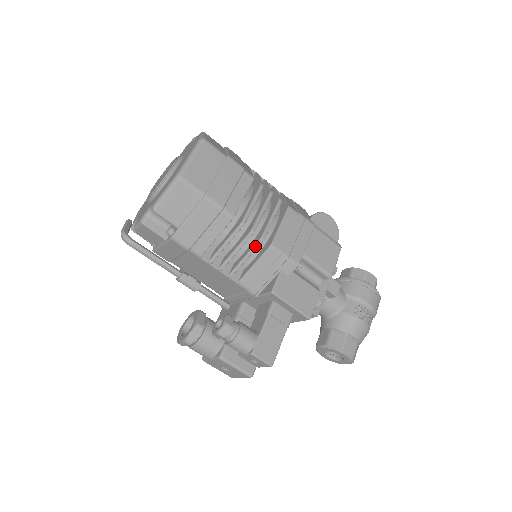
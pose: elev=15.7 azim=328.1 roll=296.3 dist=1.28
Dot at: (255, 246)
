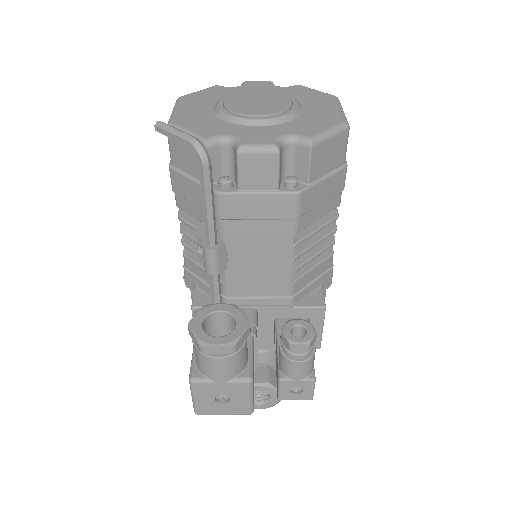
Dot at: (328, 247)
